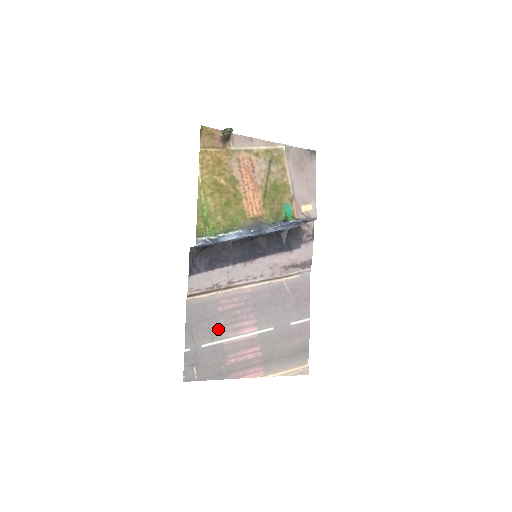
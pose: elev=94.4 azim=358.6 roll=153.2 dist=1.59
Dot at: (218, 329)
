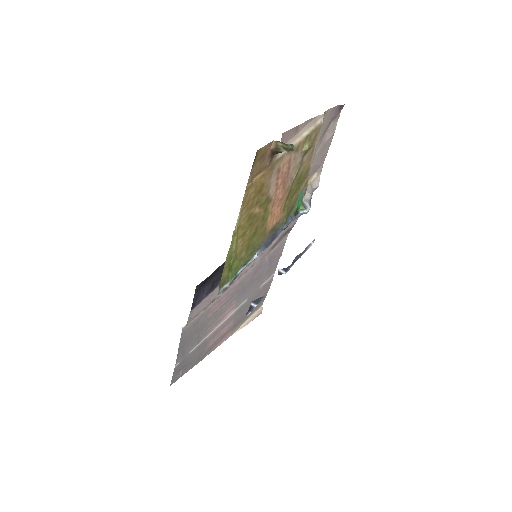
Dot at: (205, 331)
